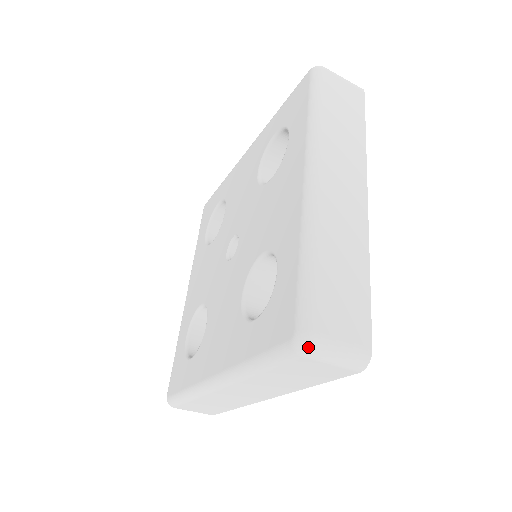
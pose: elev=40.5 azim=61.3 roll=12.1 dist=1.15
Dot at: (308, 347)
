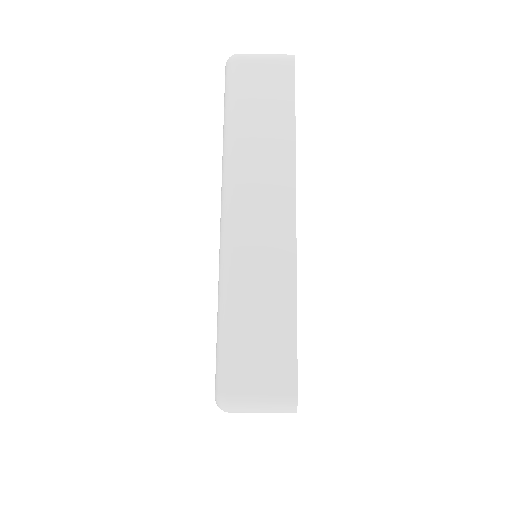
Dot at: (225, 407)
